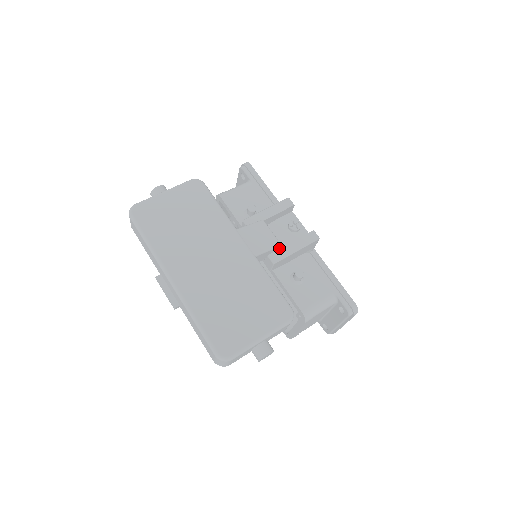
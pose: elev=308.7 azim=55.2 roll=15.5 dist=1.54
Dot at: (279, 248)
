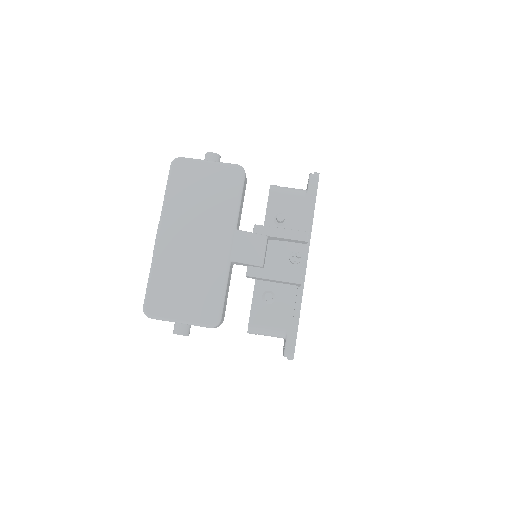
Dot at: (261, 267)
